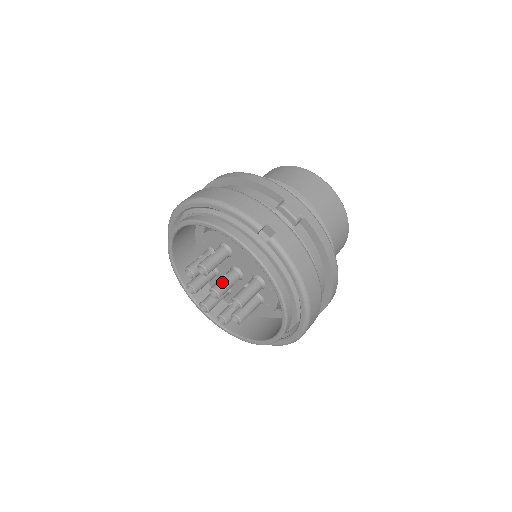
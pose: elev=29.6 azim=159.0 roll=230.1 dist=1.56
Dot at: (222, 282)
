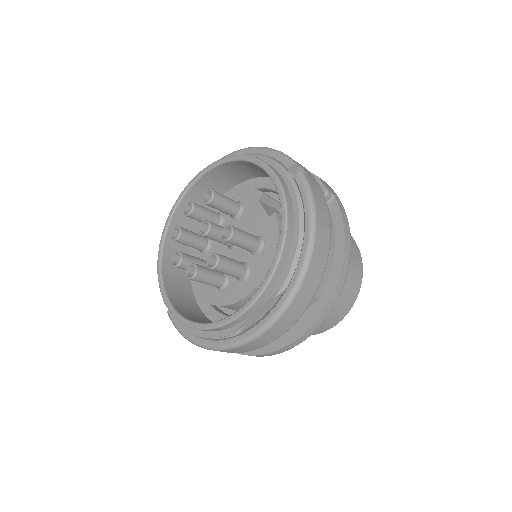
Dot at: (219, 225)
